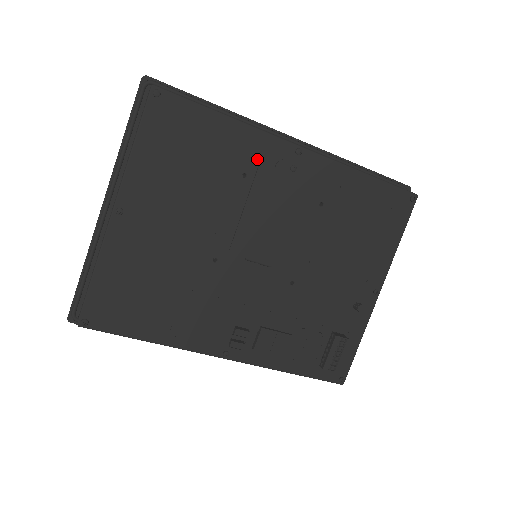
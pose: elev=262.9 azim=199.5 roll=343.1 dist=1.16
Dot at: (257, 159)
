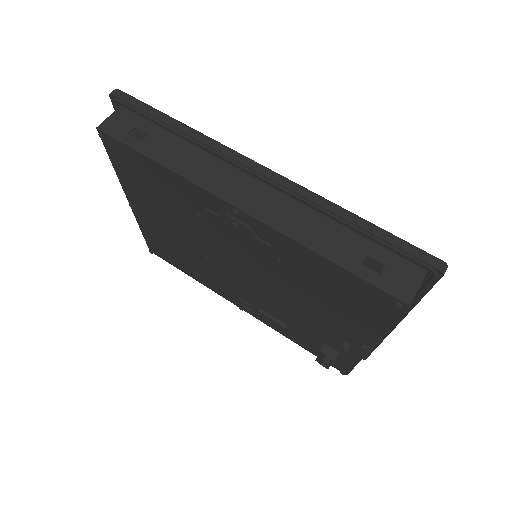
Dot at: (202, 204)
